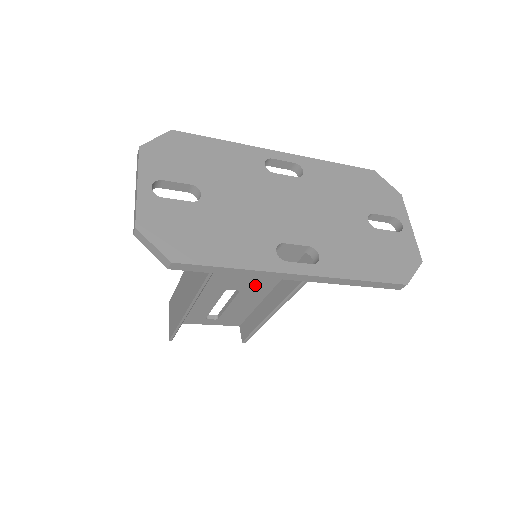
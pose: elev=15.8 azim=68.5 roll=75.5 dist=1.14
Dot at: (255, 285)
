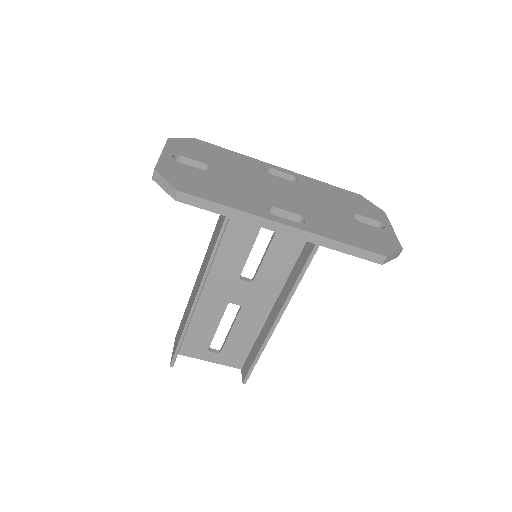
Dot at: (256, 299)
